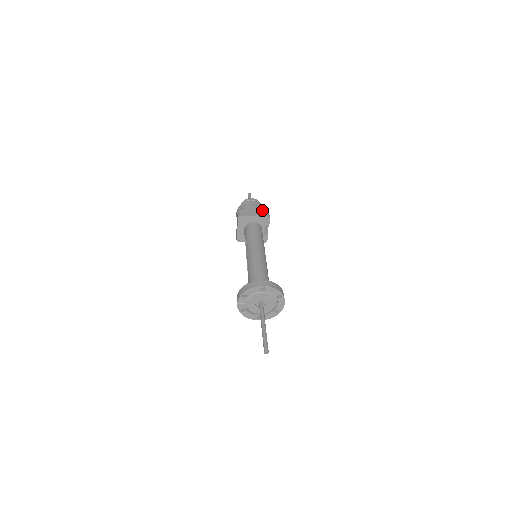
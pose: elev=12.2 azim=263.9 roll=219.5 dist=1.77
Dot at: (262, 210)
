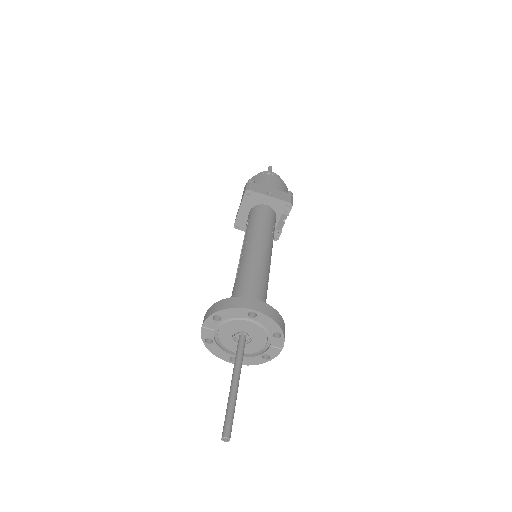
Dot at: (283, 191)
